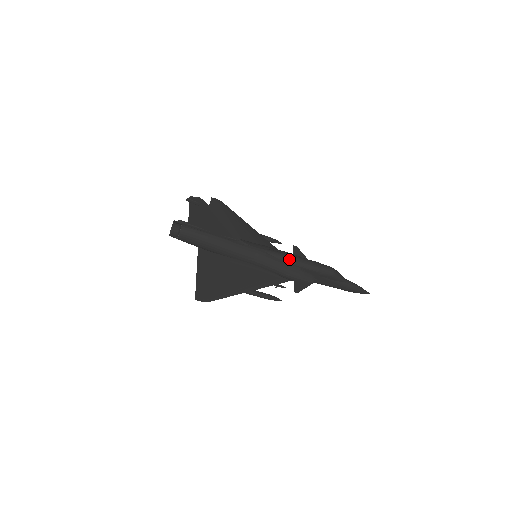
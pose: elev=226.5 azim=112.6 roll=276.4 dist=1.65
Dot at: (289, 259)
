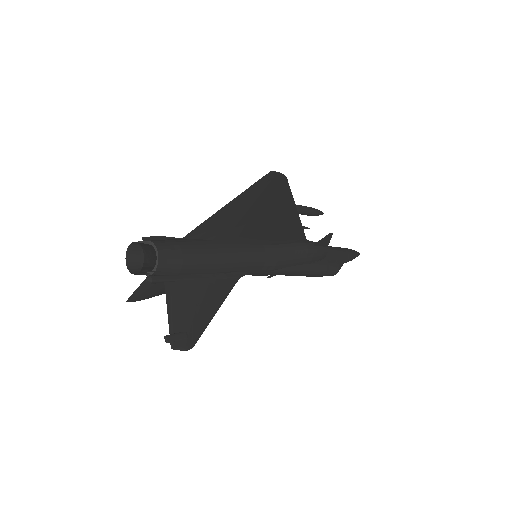
Dot at: occluded
